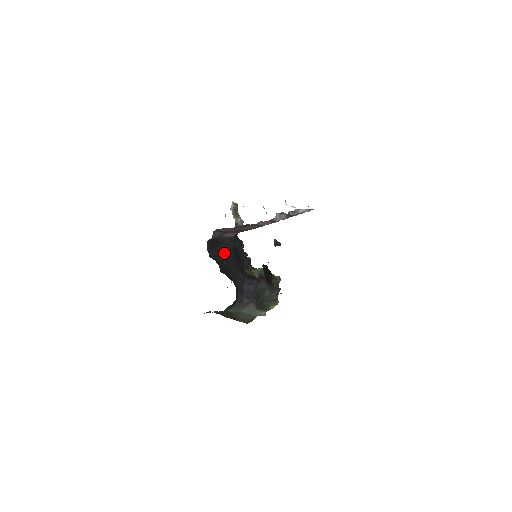
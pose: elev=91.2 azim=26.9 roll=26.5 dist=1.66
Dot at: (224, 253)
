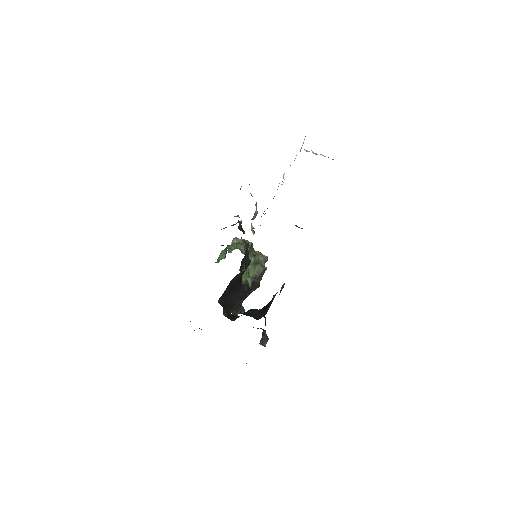
Dot at: (231, 287)
